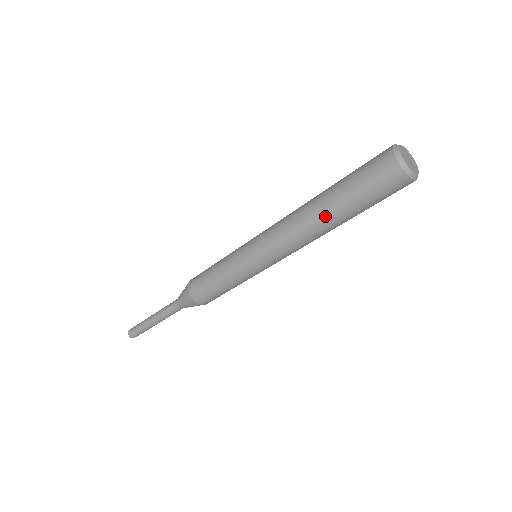
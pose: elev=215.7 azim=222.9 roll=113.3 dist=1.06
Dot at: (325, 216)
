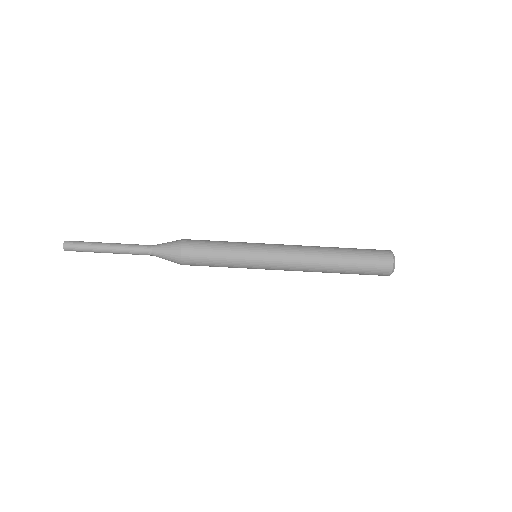
Dot at: (334, 255)
